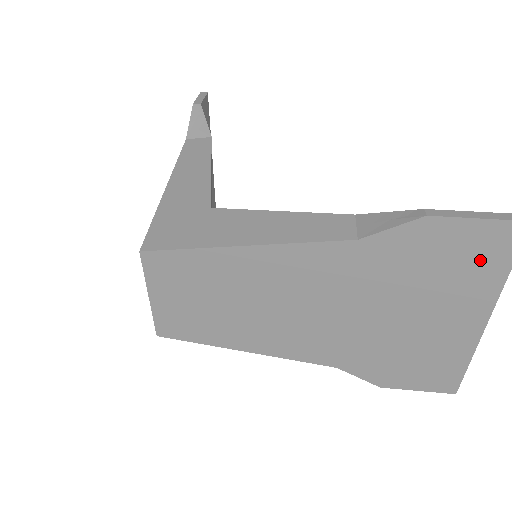
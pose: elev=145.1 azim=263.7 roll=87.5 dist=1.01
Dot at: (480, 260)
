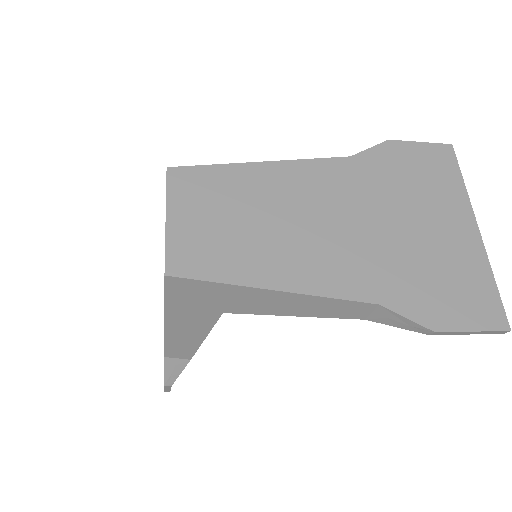
Dot at: (439, 172)
